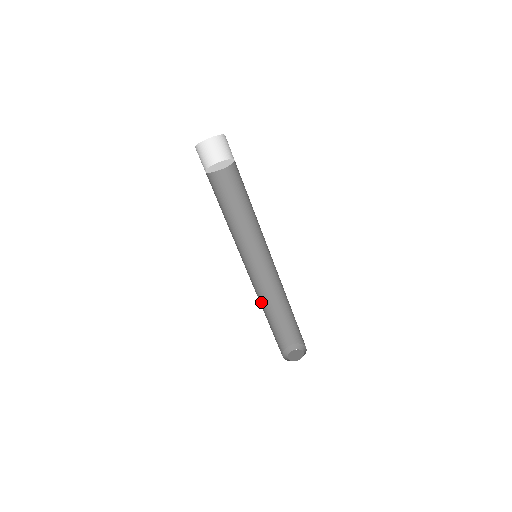
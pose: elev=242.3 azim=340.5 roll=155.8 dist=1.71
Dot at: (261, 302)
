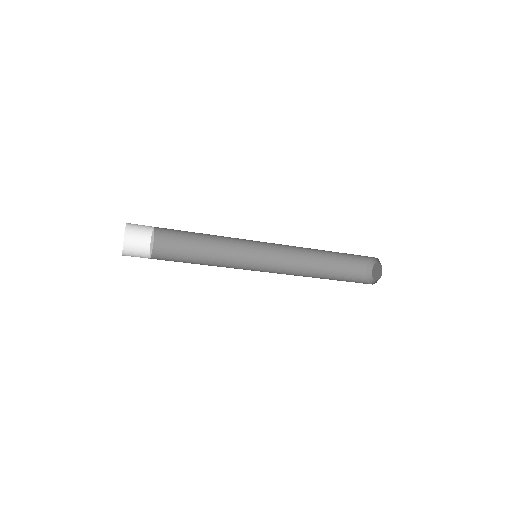
Dot at: (306, 252)
